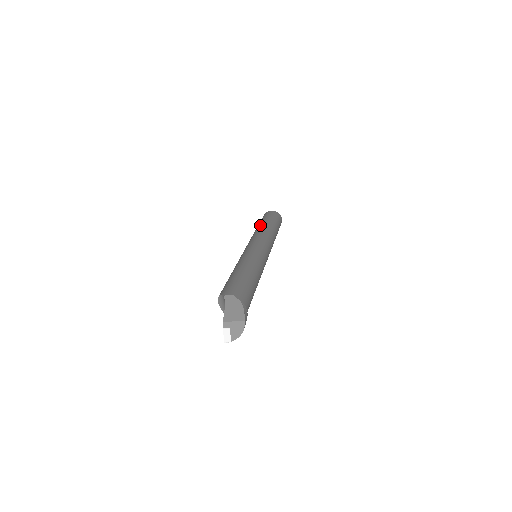
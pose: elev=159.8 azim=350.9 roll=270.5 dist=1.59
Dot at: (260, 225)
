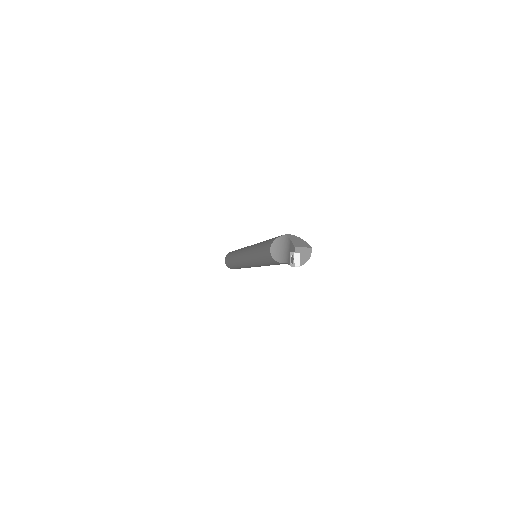
Dot at: occluded
